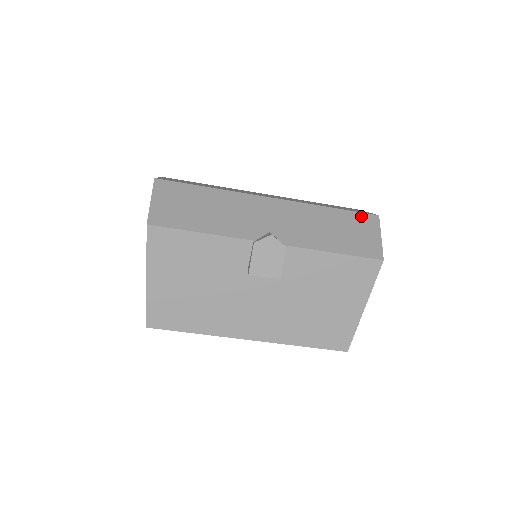
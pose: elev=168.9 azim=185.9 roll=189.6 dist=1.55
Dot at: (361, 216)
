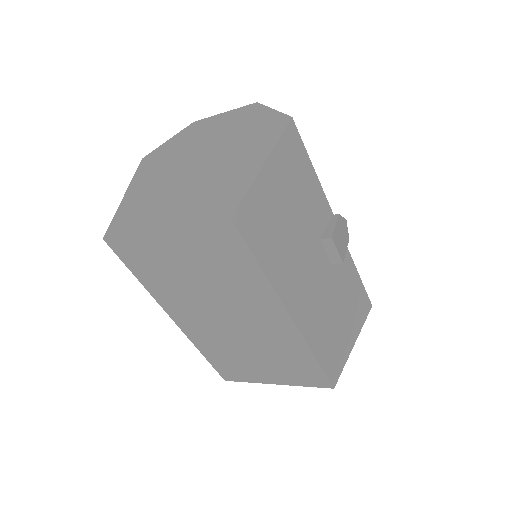
Dot at: occluded
